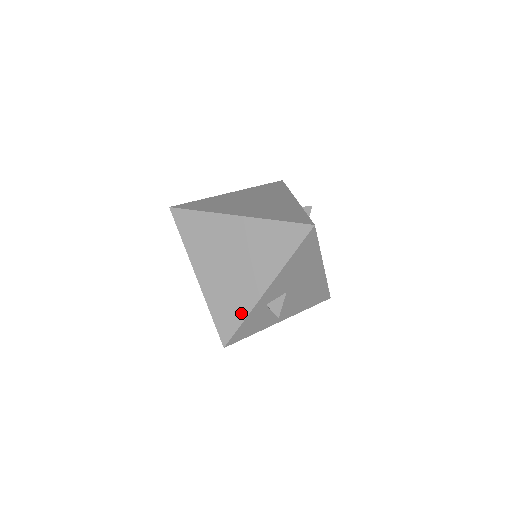
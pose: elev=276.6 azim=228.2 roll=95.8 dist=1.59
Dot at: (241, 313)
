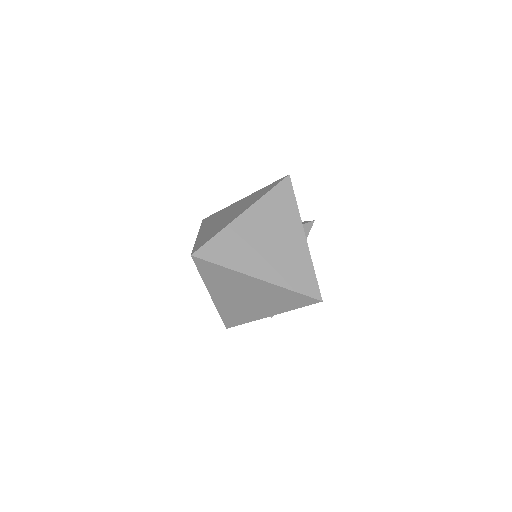
Dot at: (245, 320)
